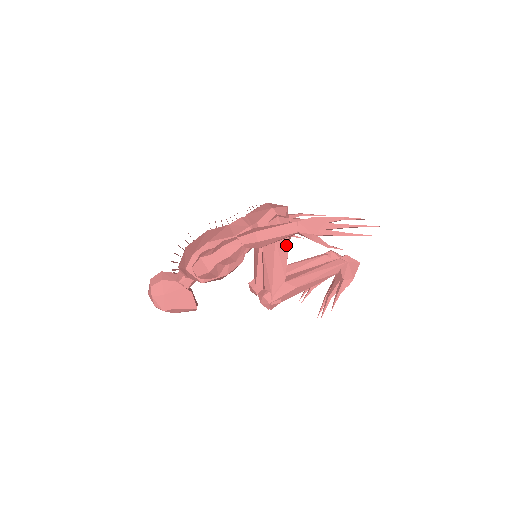
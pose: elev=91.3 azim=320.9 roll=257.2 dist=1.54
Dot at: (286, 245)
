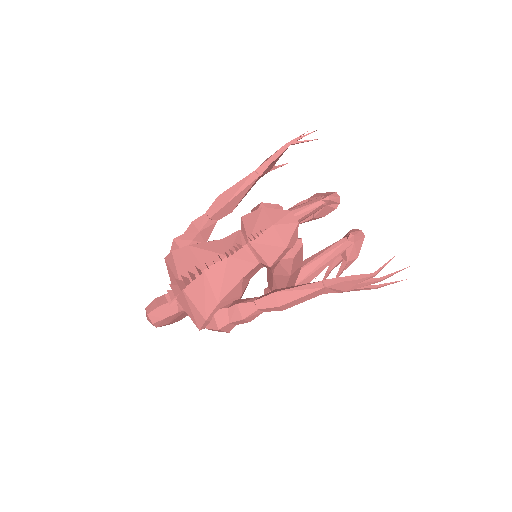
Dot at: (299, 269)
